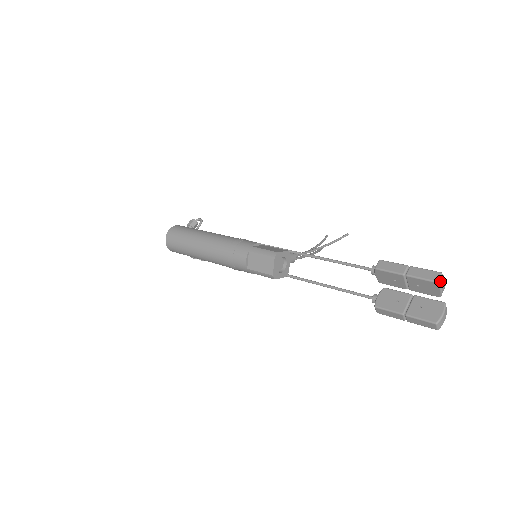
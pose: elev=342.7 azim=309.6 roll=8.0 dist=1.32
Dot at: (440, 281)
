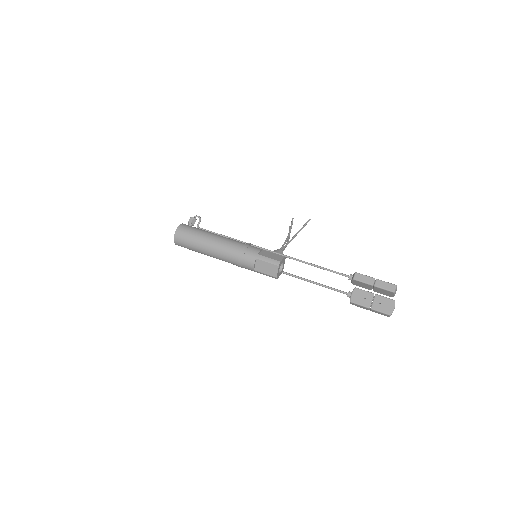
Dot at: (395, 291)
